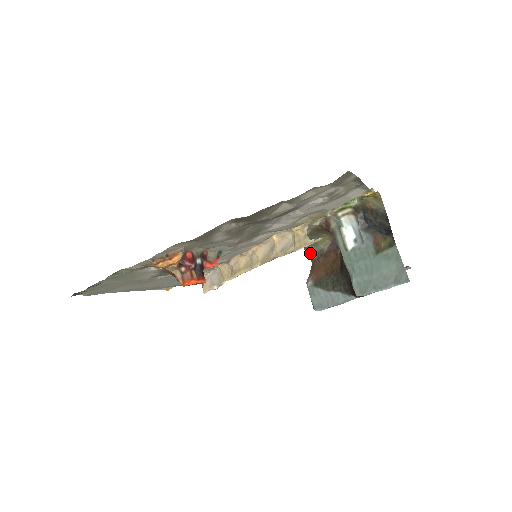
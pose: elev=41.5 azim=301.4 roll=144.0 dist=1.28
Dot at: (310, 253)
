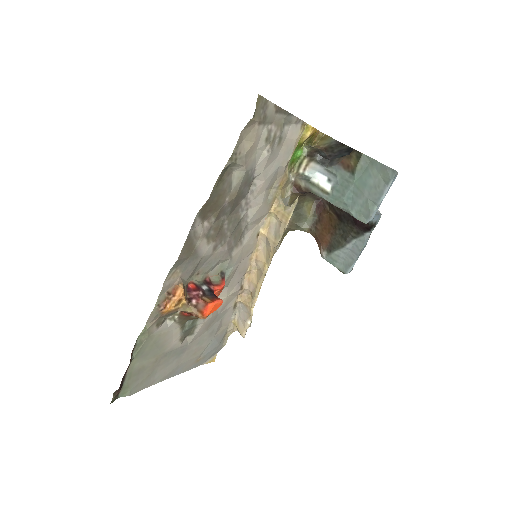
Dot at: (306, 229)
